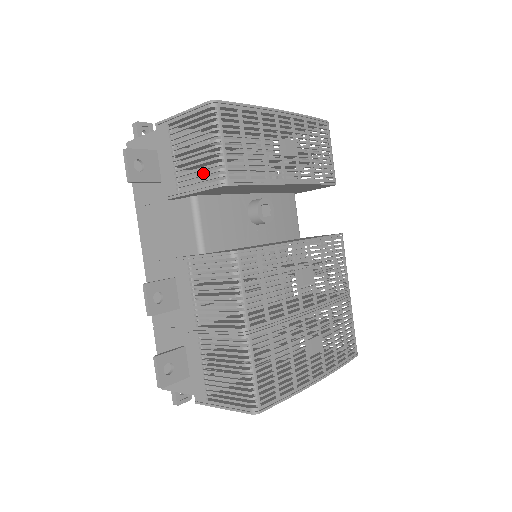
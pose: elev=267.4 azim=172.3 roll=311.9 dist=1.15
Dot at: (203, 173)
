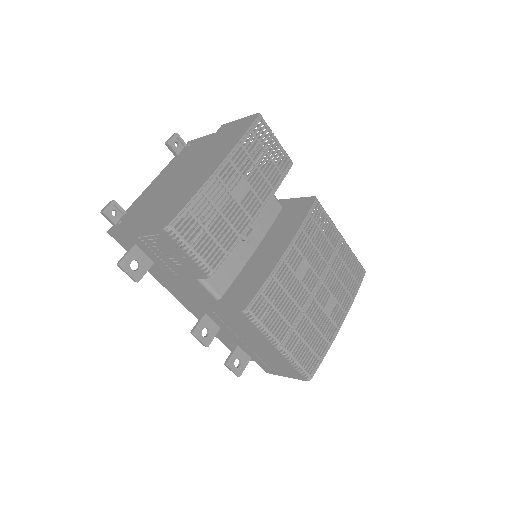
Dot at: (190, 269)
